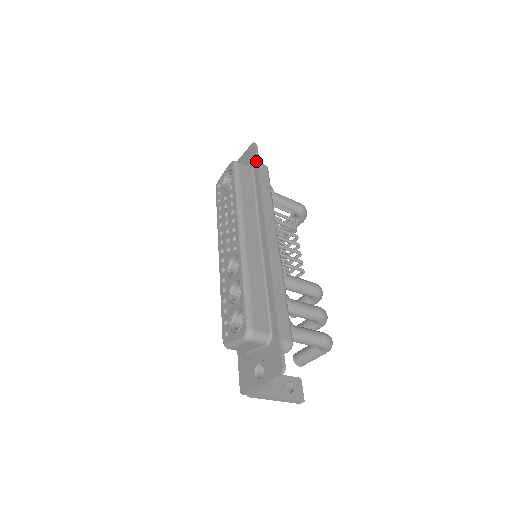
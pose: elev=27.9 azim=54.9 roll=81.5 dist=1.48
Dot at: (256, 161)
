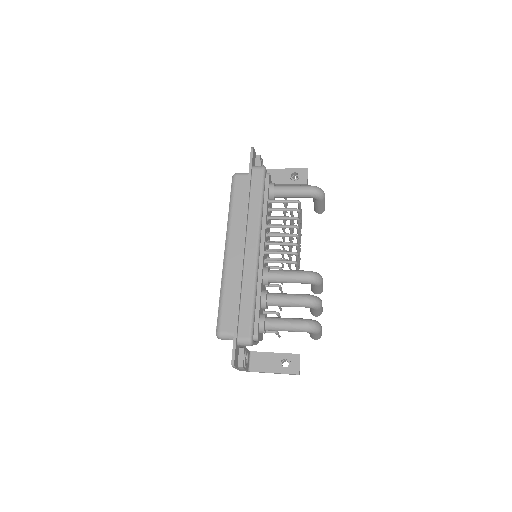
Dot at: (249, 169)
